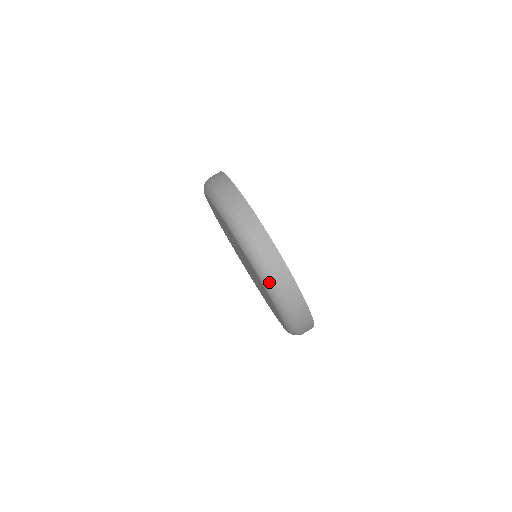
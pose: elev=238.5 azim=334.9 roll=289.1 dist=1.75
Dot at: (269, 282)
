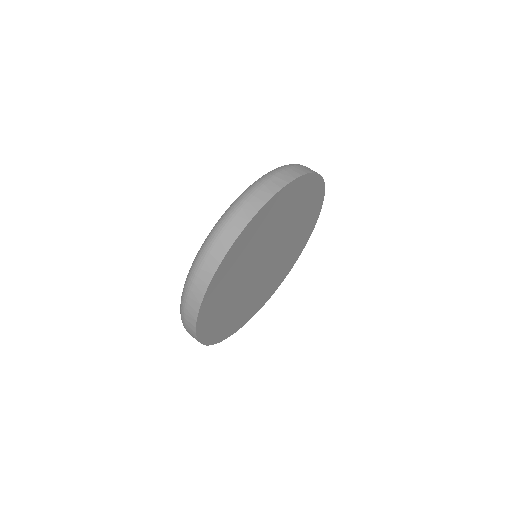
Dot at: (181, 305)
